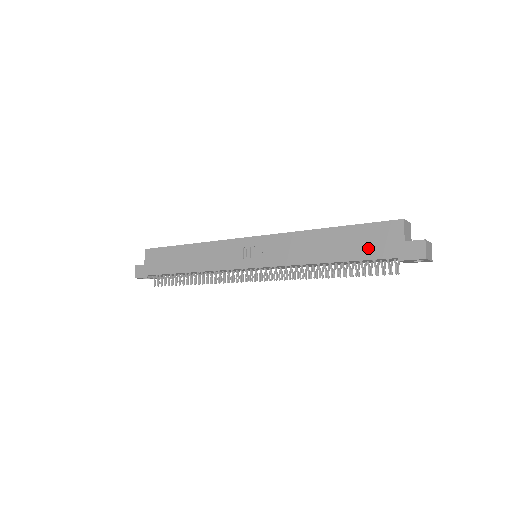
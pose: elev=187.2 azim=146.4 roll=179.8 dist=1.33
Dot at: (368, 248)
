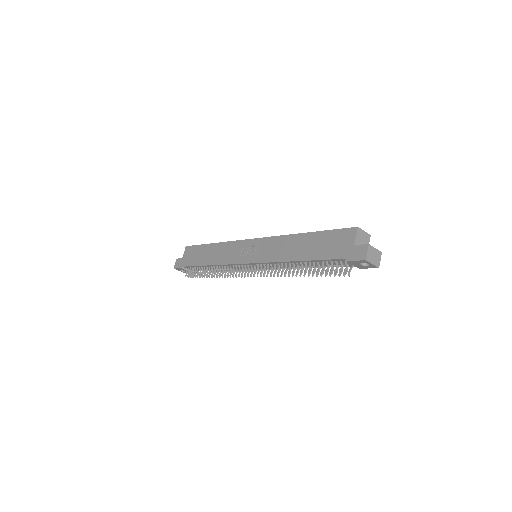
Dot at: (328, 250)
